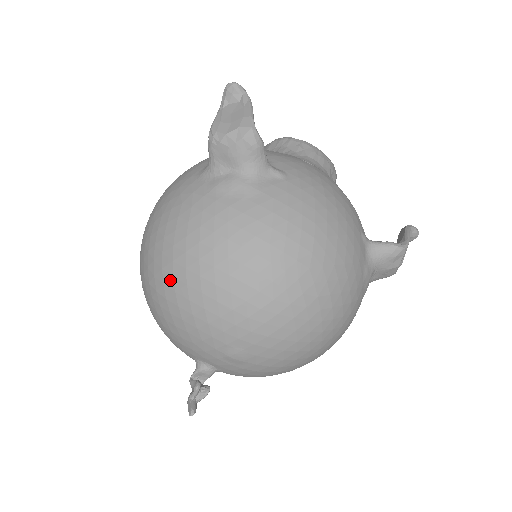
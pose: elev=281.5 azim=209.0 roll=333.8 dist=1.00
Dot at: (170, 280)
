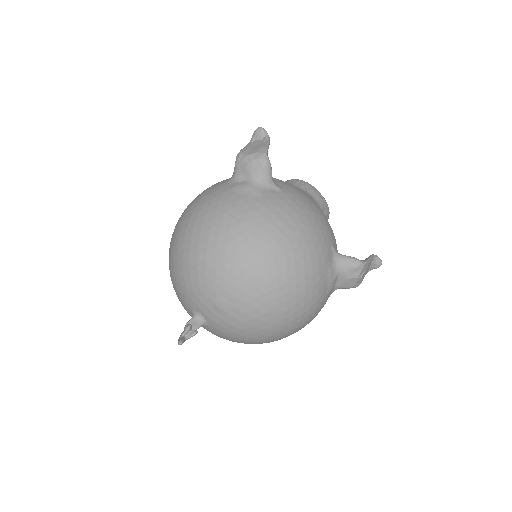
Dot at: (188, 242)
